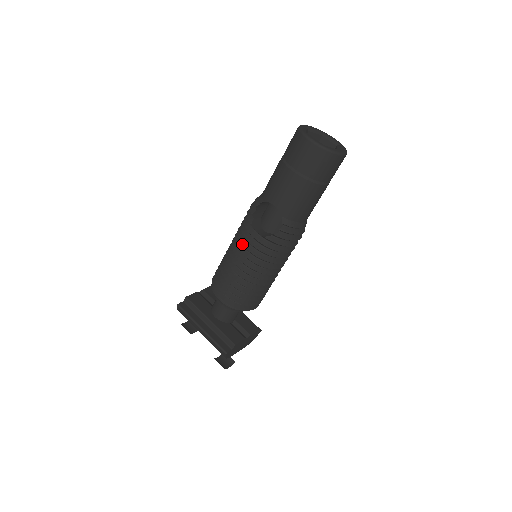
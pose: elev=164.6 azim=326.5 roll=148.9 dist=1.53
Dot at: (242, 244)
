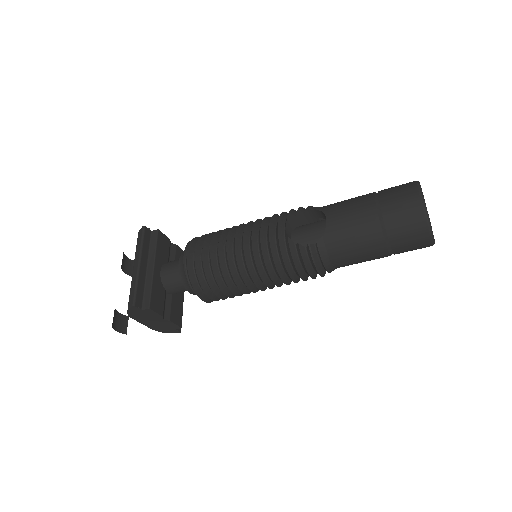
Dot at: (261, 226)
